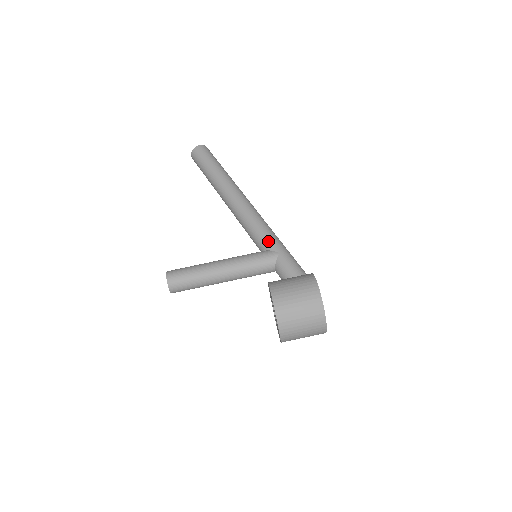
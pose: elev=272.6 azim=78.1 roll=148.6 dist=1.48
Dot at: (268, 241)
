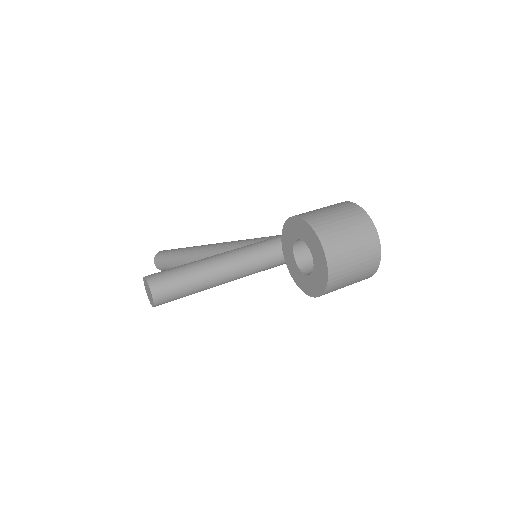
Dot at: (265, 237)
